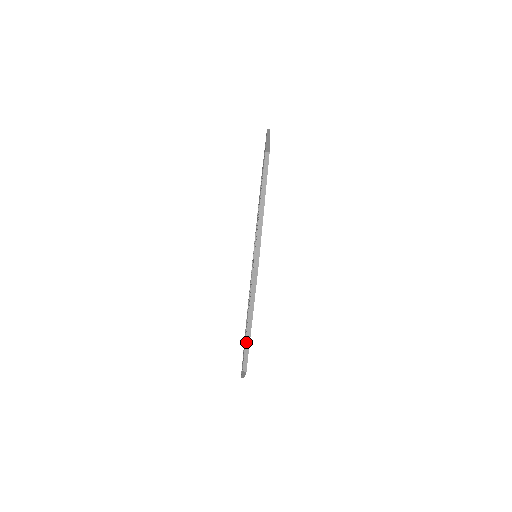
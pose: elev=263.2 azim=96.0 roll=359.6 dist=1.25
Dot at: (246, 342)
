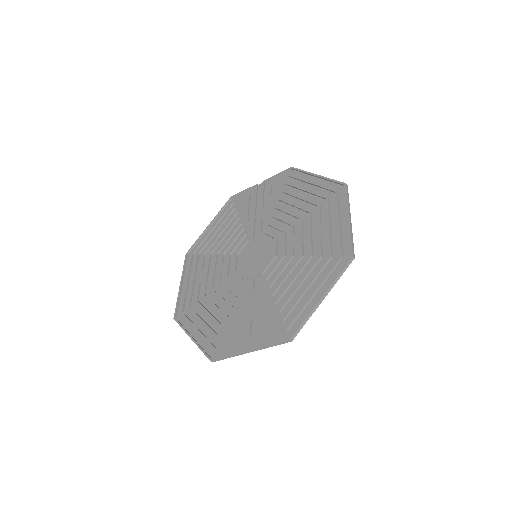
Dot at: (184, 330)
